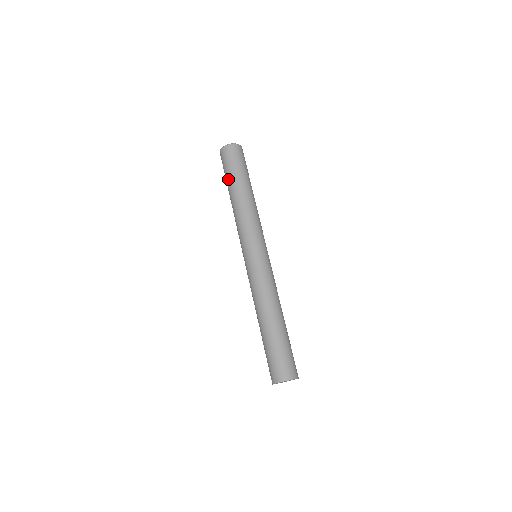
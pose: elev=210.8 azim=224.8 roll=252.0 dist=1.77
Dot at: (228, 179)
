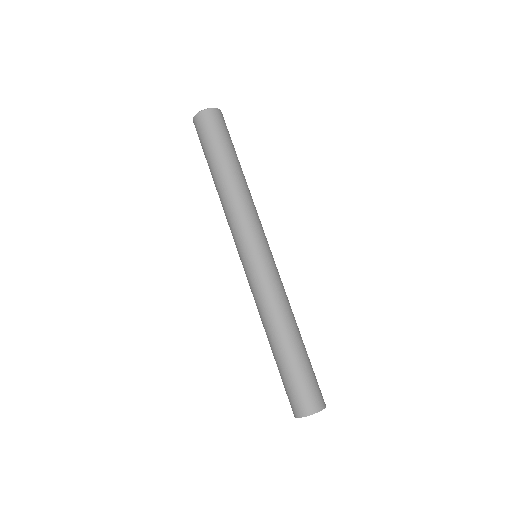
Dot at: (213, 154)
